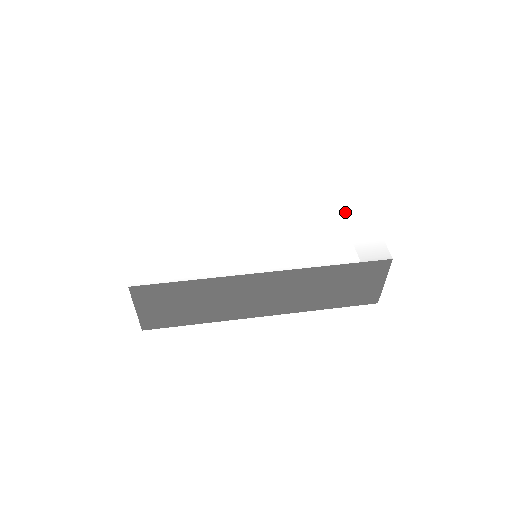
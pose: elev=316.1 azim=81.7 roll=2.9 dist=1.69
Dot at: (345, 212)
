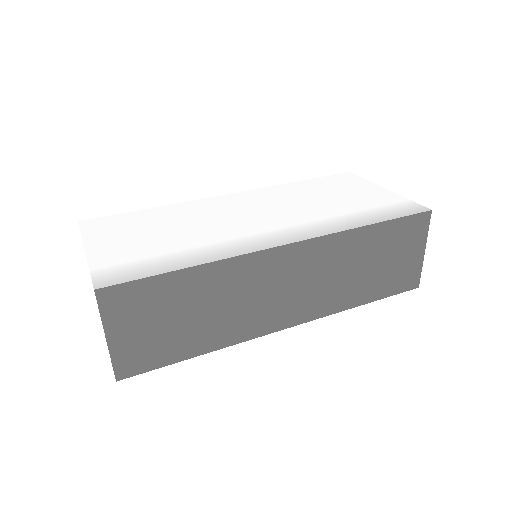
Dot at: (348, 187)
